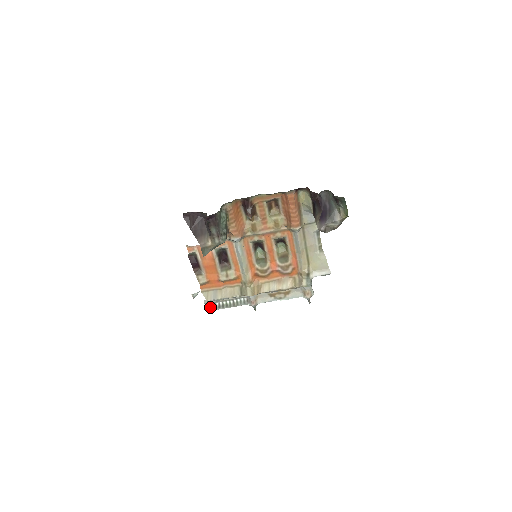
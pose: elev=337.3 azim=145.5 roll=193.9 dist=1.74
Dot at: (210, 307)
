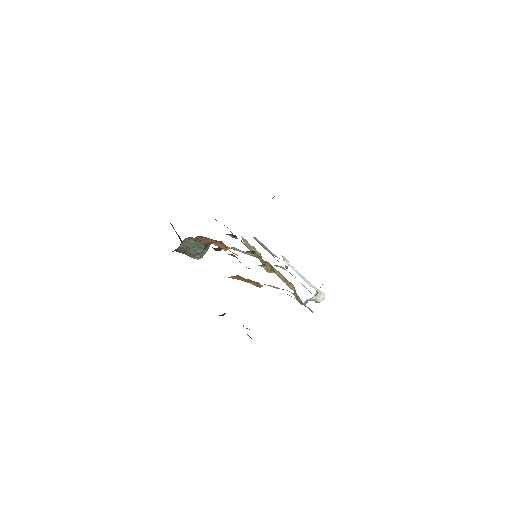
Dot at: occluded
